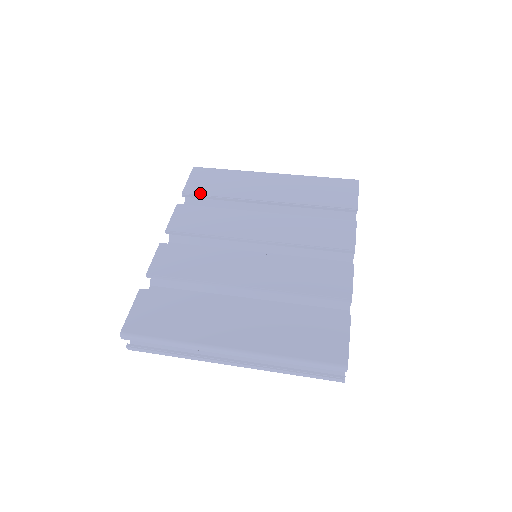
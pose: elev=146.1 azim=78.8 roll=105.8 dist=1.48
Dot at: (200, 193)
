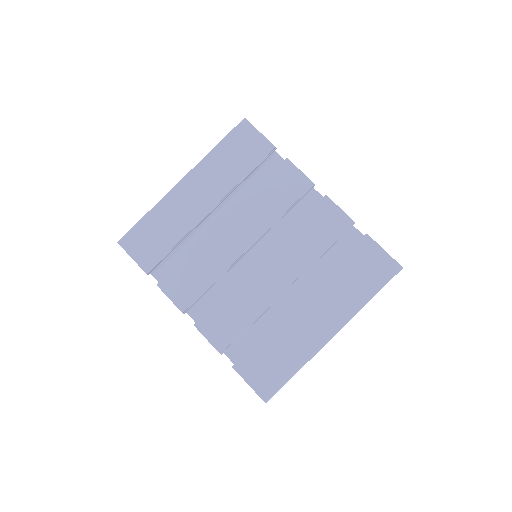
Dot at: (158, 259)
